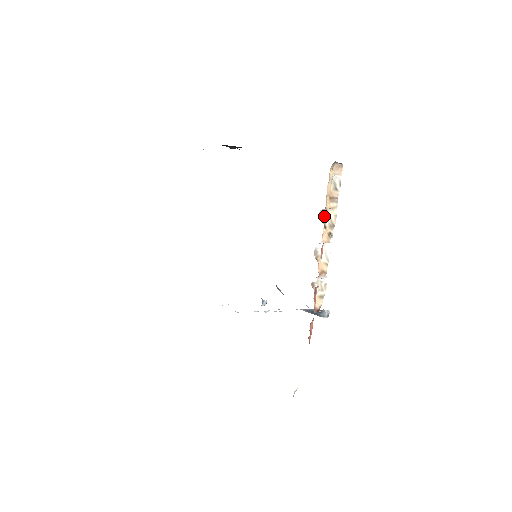
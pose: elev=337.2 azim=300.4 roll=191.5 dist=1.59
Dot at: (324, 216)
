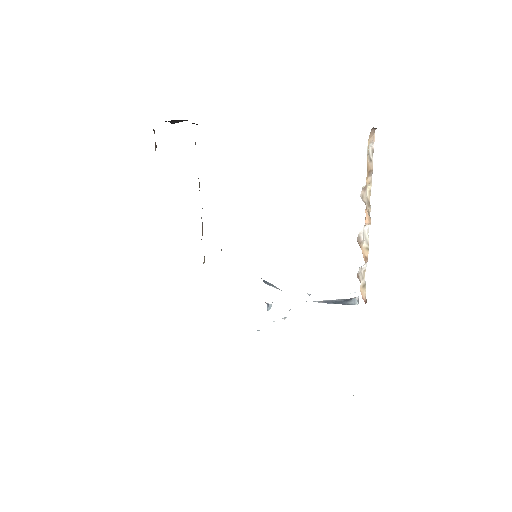
Dot at: (364, 195)
